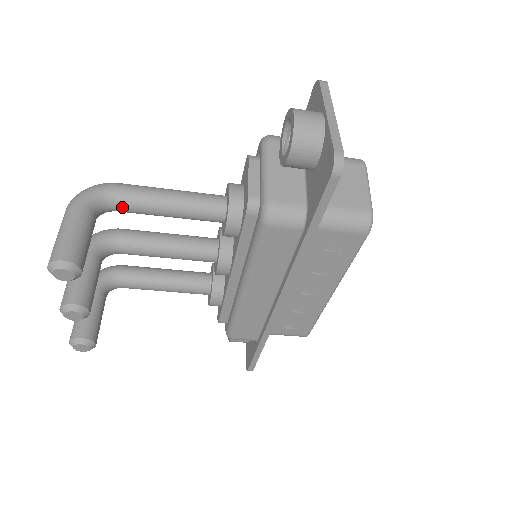
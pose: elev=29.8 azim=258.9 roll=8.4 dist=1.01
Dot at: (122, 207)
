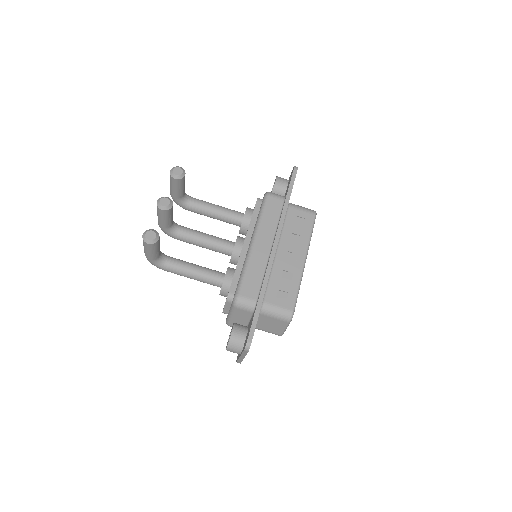
Dot at: (195, 201)
